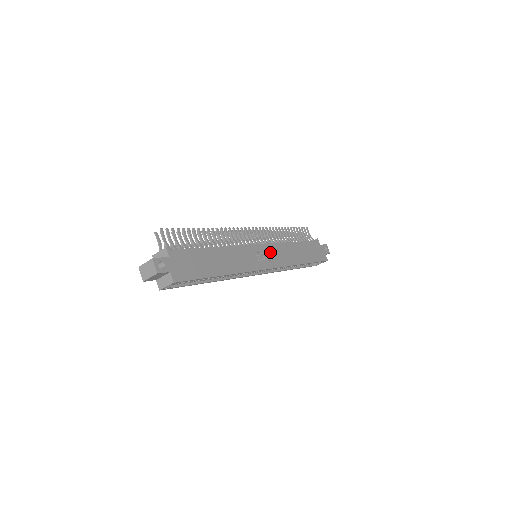
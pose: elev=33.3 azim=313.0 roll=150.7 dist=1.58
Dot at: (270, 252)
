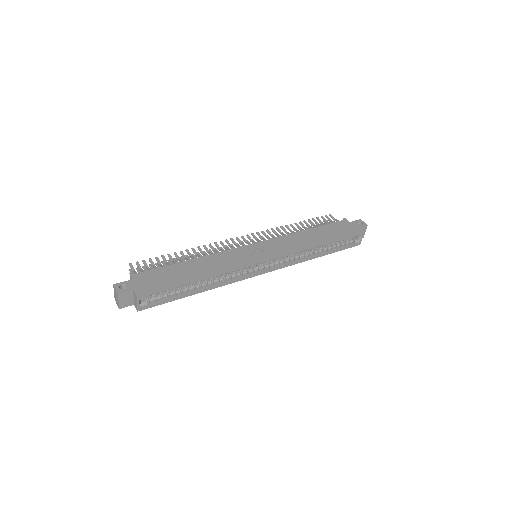
Dot at: (269, 246)
